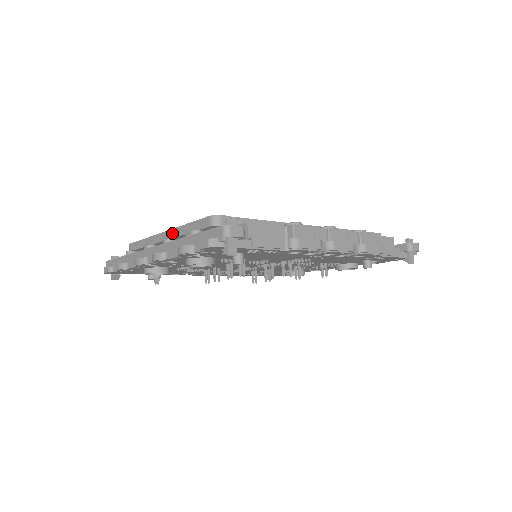
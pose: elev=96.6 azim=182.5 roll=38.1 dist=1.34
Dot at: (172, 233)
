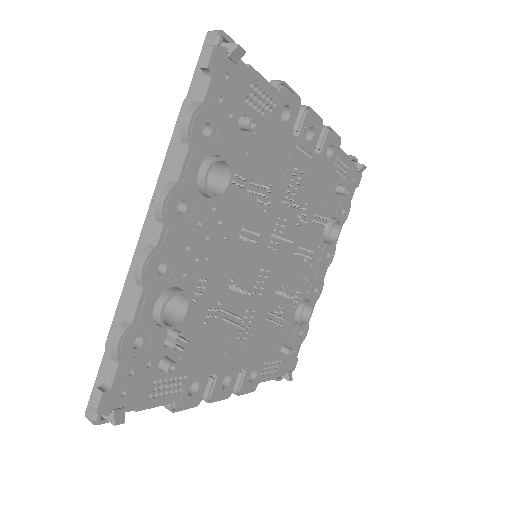
Dot at: occluded
